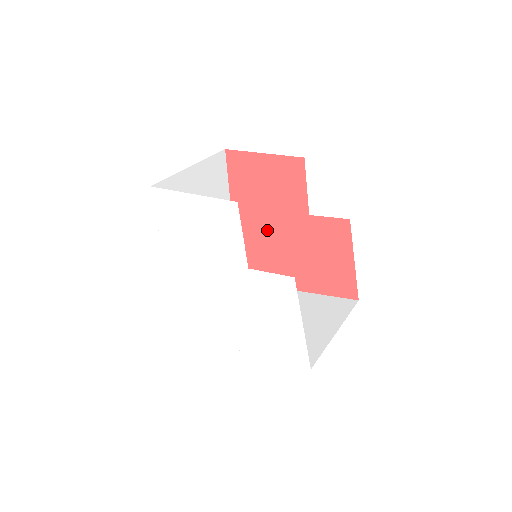
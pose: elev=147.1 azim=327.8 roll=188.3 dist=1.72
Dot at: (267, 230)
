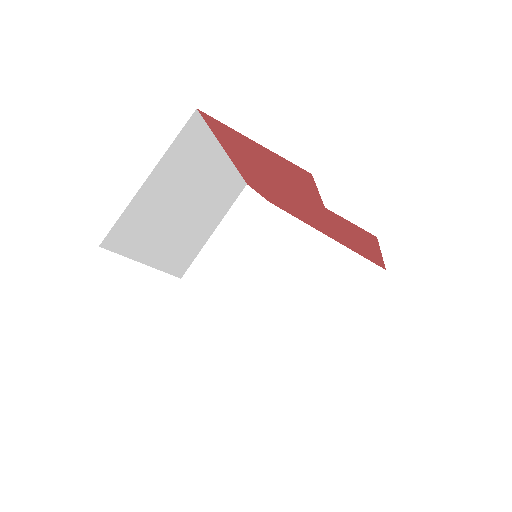
Dot at: (275, 187)
